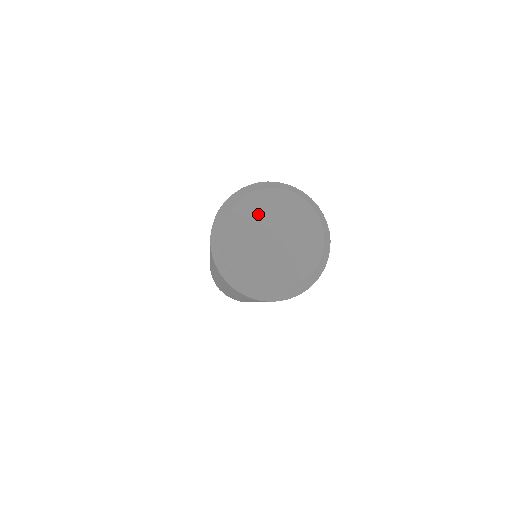
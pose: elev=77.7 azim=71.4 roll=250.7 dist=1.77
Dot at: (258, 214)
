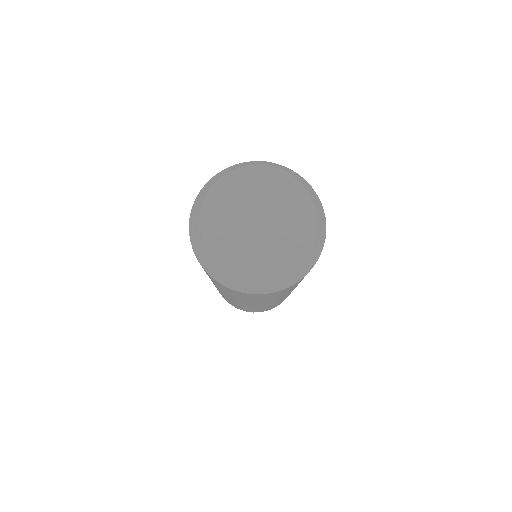
Dot at: (232, 200)
